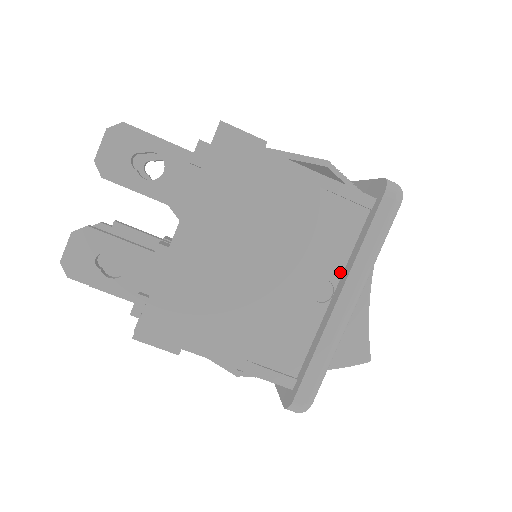
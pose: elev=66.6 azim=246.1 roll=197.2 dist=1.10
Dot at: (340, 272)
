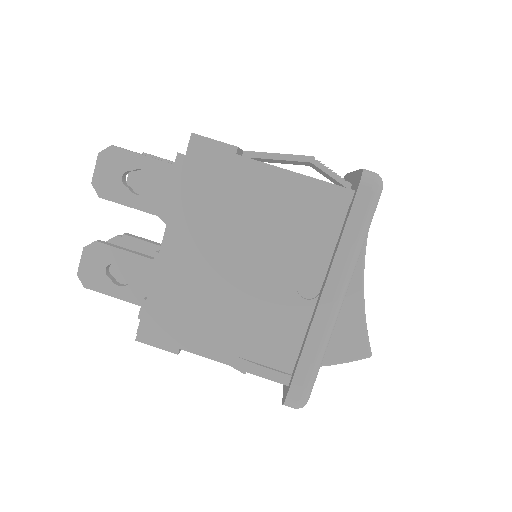
Dot at: (325, 268)
